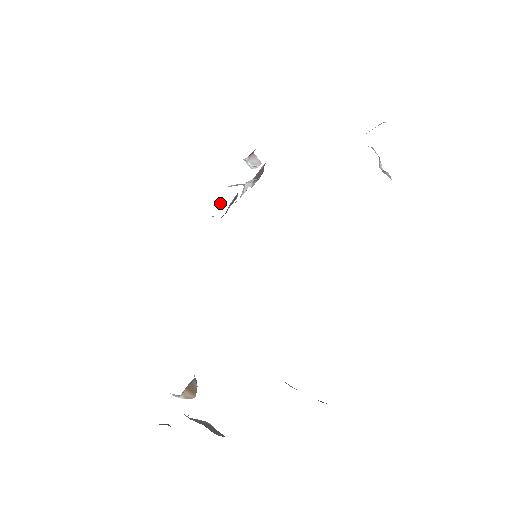
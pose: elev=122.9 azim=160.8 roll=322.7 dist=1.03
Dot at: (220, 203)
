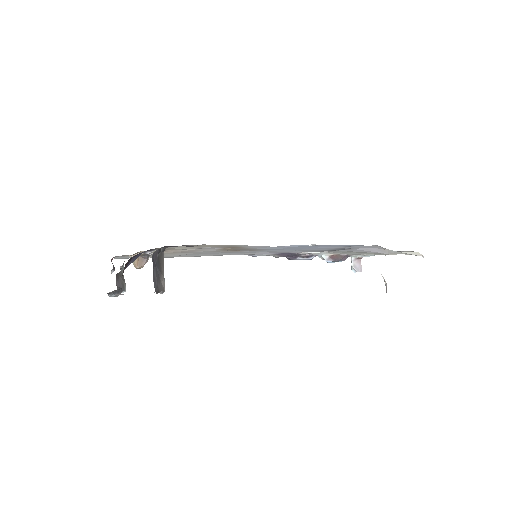
Dot at: occluded
